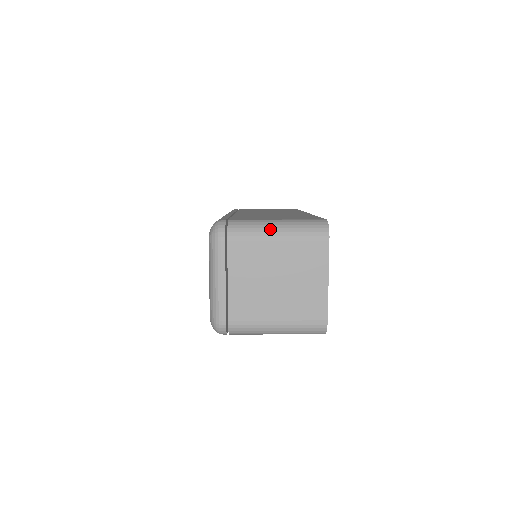
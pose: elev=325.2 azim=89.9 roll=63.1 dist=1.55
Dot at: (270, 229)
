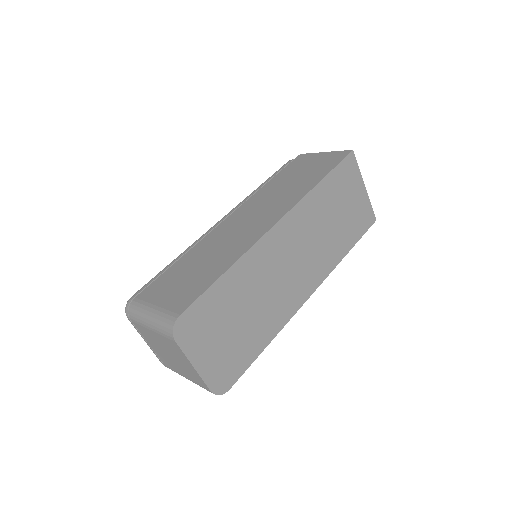
Dot at: (145, 319)
